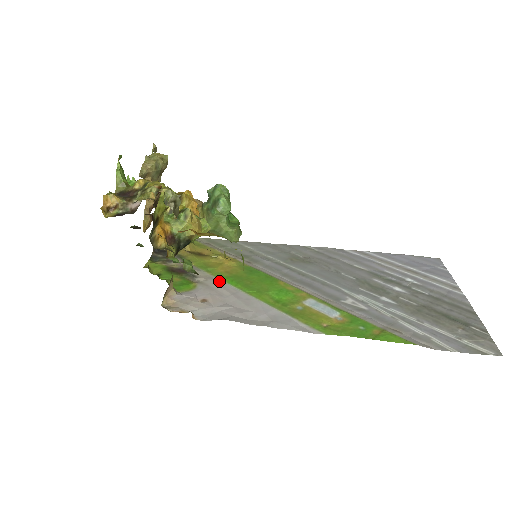
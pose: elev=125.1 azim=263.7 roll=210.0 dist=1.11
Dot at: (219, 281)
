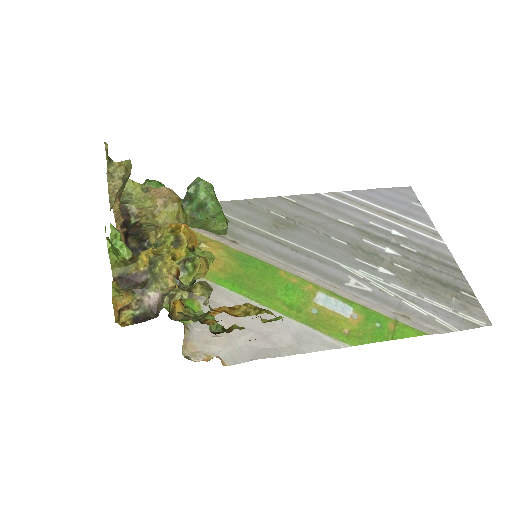
Dot at: (220, 289)
